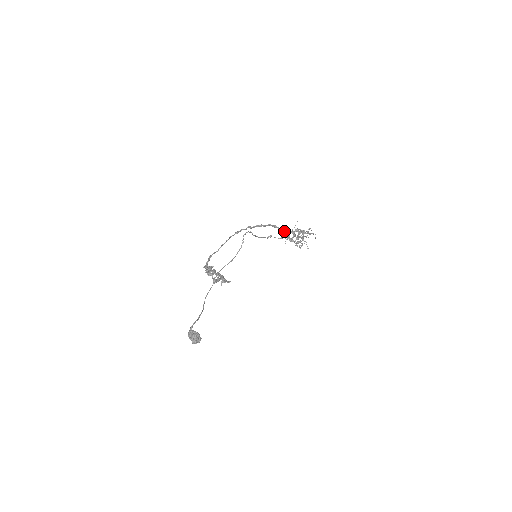
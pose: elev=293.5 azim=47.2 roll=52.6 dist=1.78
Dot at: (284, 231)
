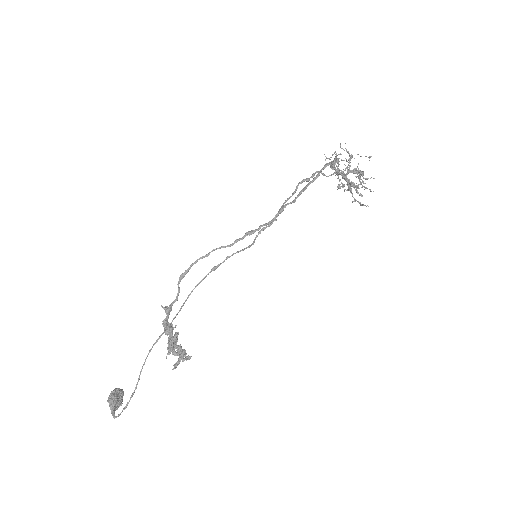
Dot at: (335, 169)
